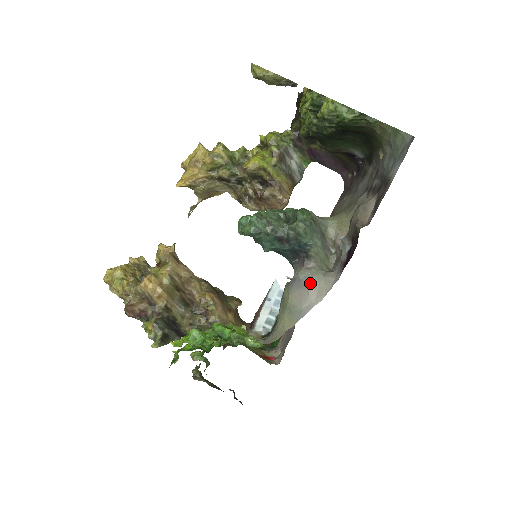
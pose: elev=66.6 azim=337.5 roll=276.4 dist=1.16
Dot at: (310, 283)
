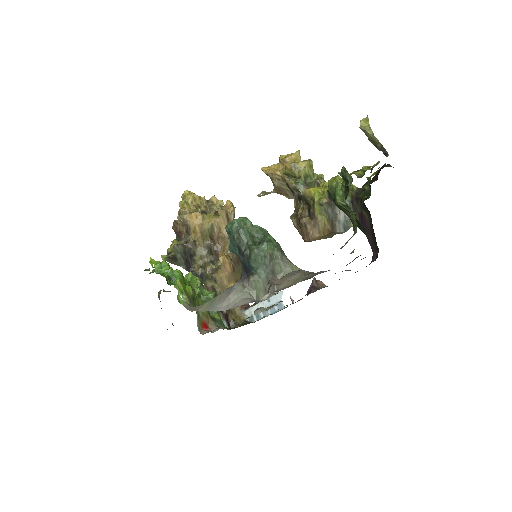
Dot at: (232, 294)
